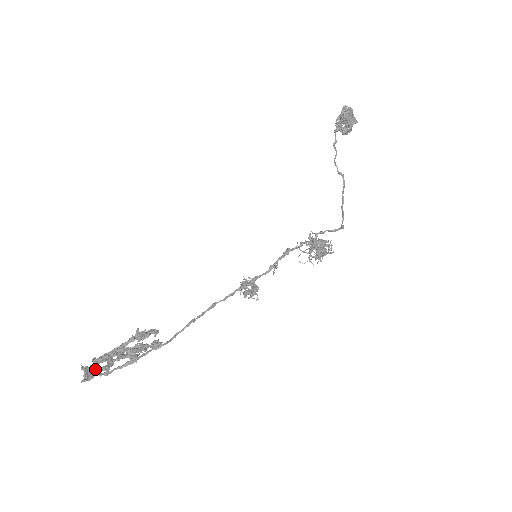
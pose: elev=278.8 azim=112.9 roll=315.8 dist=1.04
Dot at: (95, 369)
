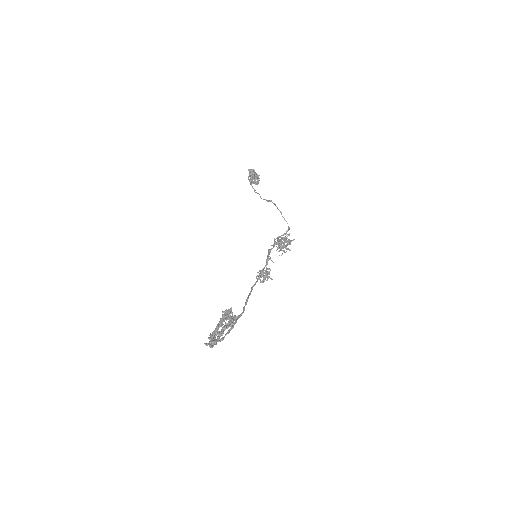
Dot at: (215, 338)
